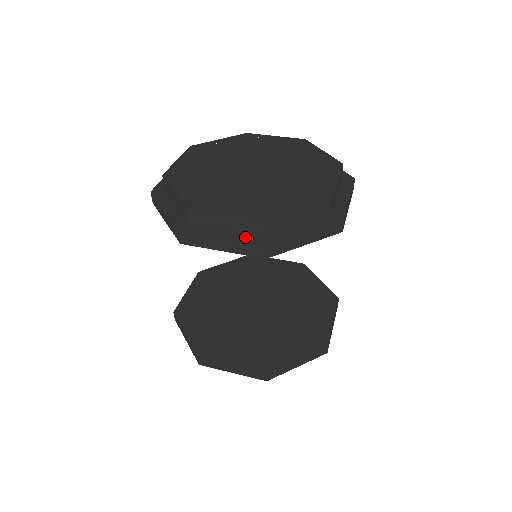
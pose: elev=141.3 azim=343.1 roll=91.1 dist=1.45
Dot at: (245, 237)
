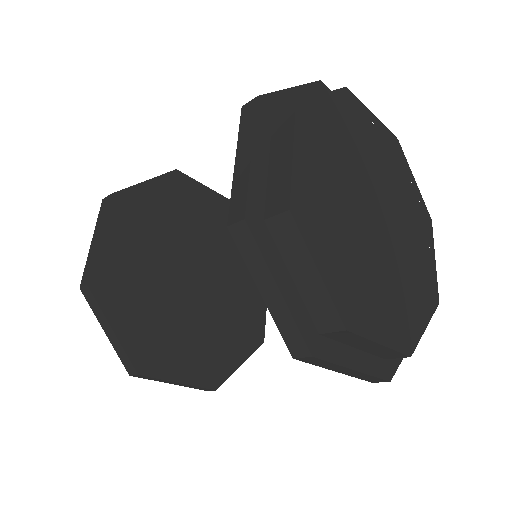
Dot at: (303, 314)
